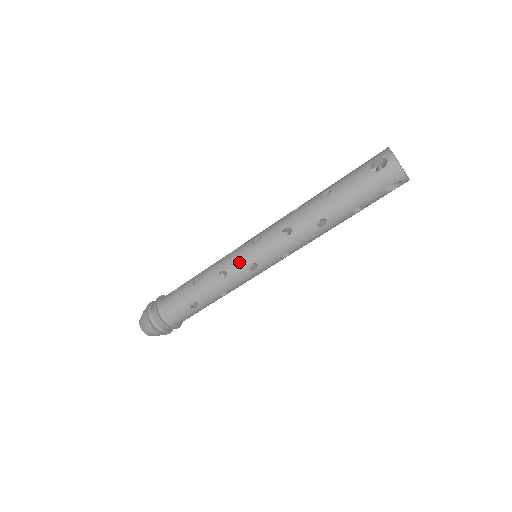
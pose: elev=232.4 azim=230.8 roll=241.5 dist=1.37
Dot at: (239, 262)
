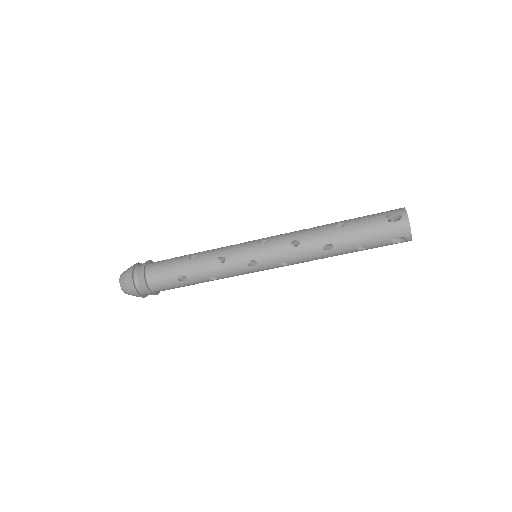
Dot at: (241, 254)
